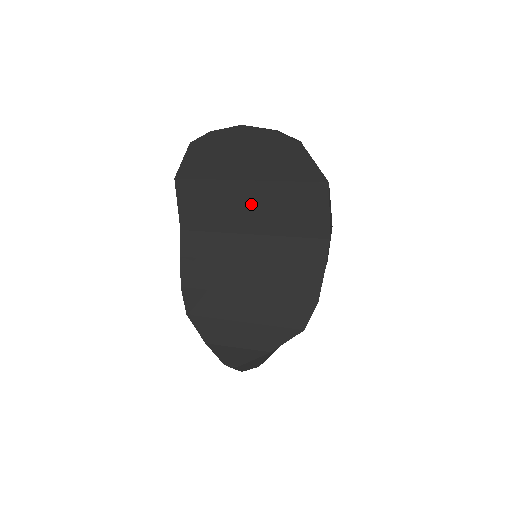
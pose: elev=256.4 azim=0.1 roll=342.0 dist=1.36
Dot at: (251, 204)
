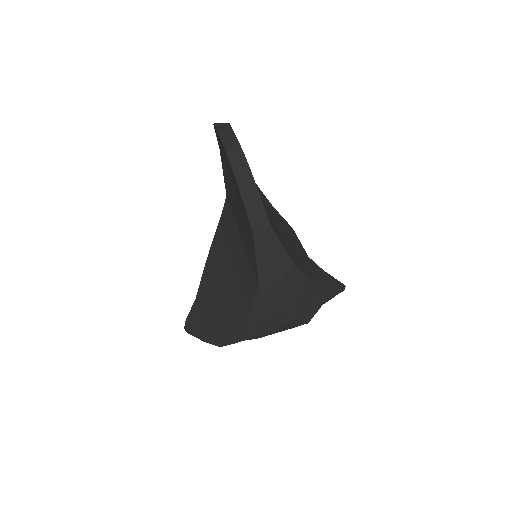
Dot at: (237, 209)
